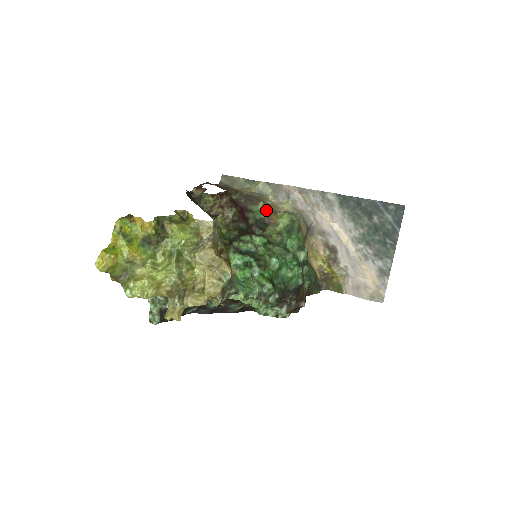
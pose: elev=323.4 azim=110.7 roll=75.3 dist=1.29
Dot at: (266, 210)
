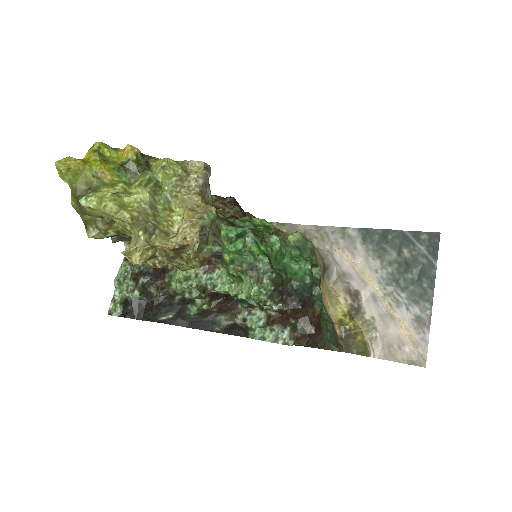
Dot at: (275, 229)
